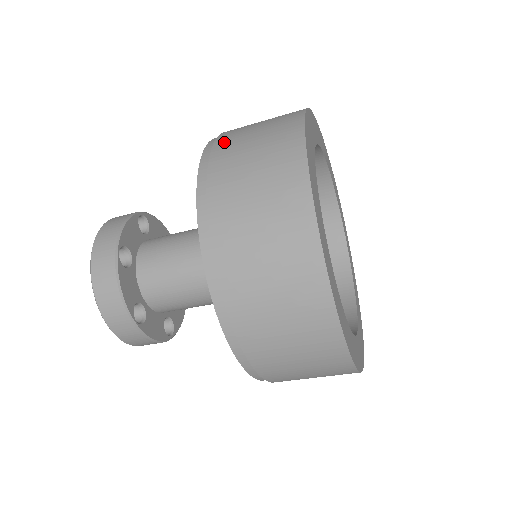
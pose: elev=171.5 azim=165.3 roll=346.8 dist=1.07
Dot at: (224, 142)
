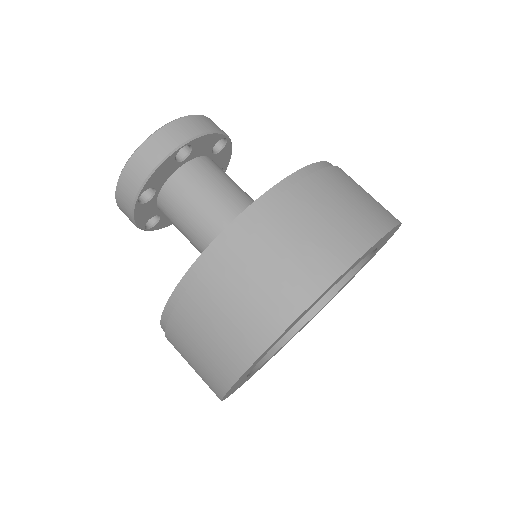
Dot at: (329, 177)
